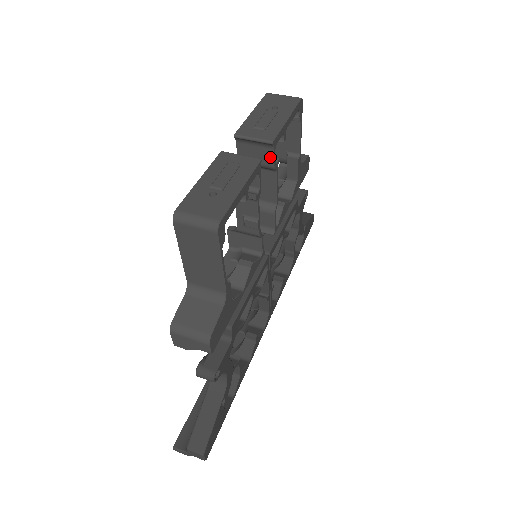
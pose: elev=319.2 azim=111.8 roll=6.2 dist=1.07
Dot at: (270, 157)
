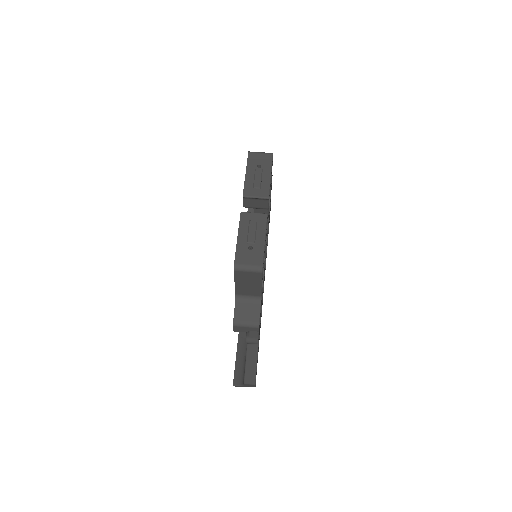
Dot at: (266, 204)
